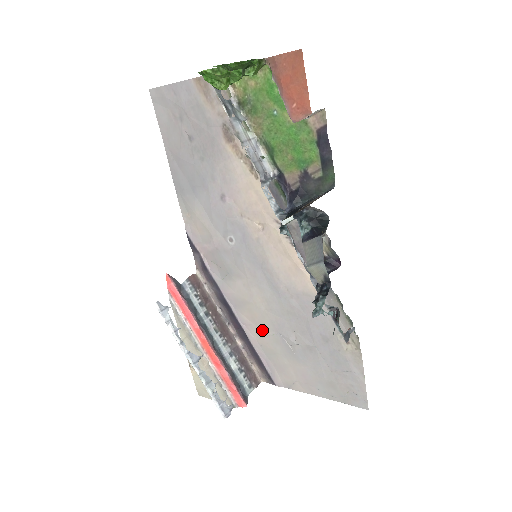
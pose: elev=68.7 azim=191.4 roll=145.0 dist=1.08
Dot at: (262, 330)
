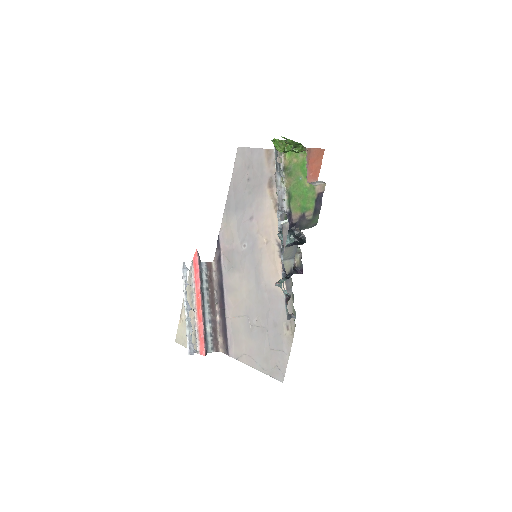
Dot at: (237, 312)
